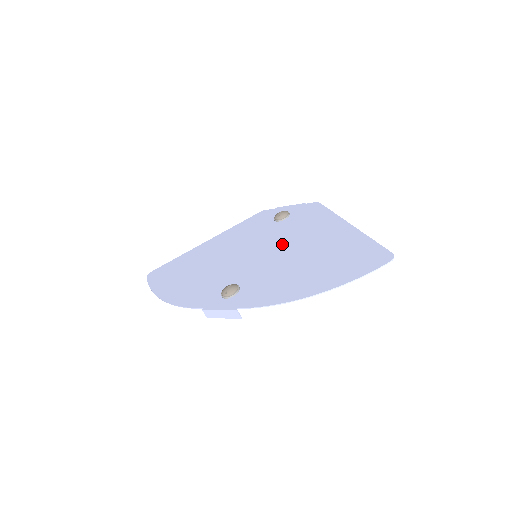
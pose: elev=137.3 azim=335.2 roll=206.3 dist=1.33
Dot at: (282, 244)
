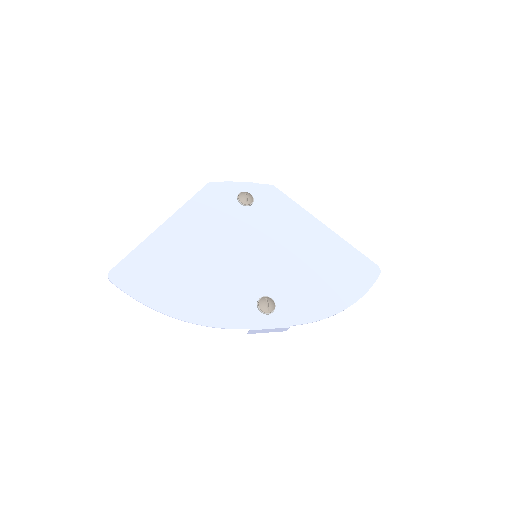
Dot at: (276, 243)
